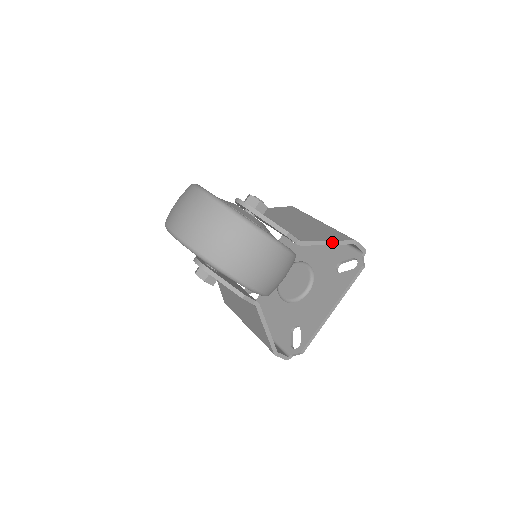
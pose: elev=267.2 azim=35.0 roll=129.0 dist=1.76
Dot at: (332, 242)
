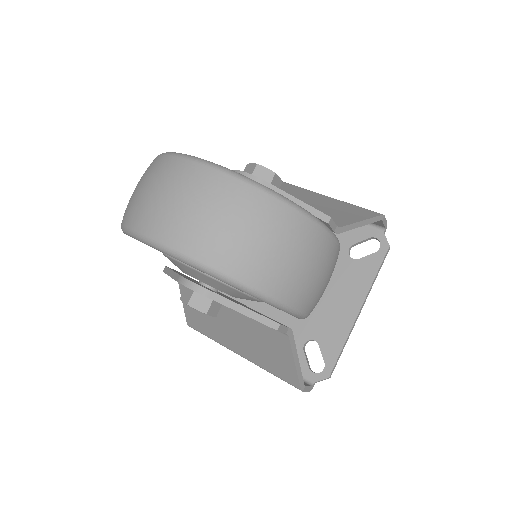
Dot at: (365, 221)
